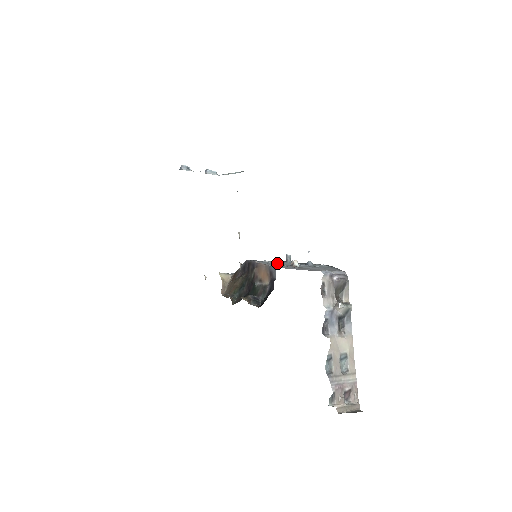
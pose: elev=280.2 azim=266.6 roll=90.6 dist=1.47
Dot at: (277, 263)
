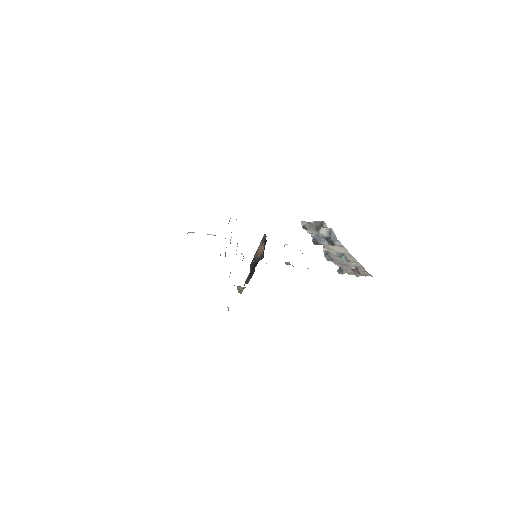
Dot at: occluded
